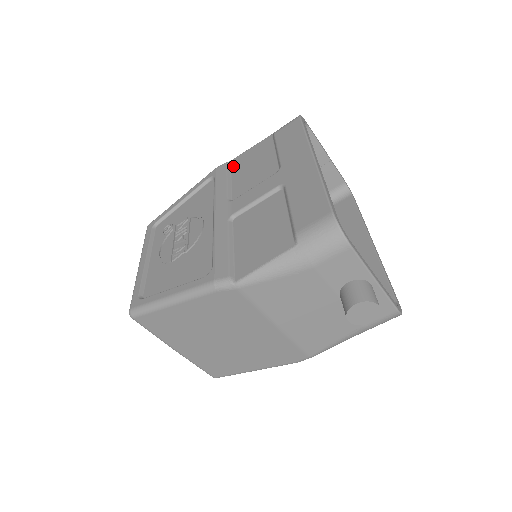
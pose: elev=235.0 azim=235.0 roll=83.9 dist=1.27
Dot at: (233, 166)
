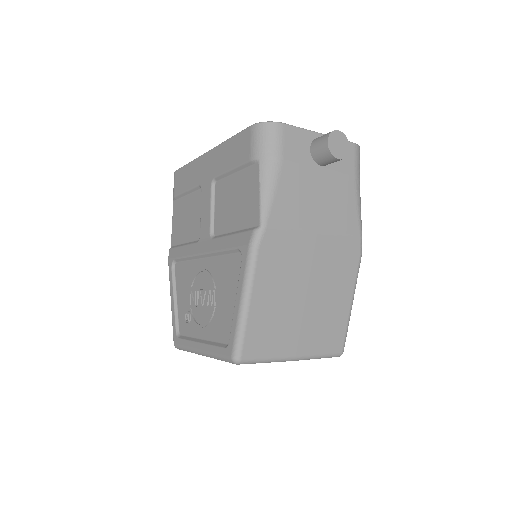
Dot at: (176, 243)
